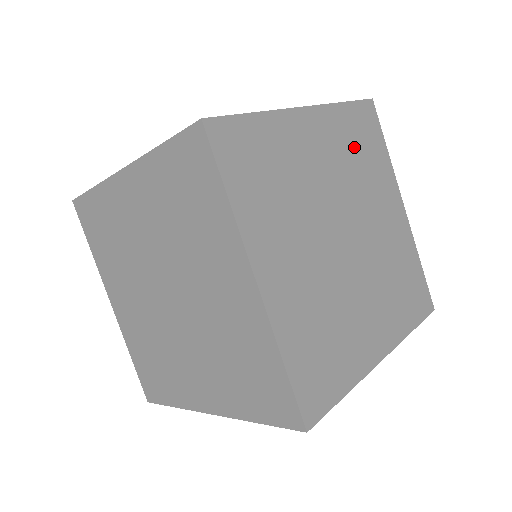
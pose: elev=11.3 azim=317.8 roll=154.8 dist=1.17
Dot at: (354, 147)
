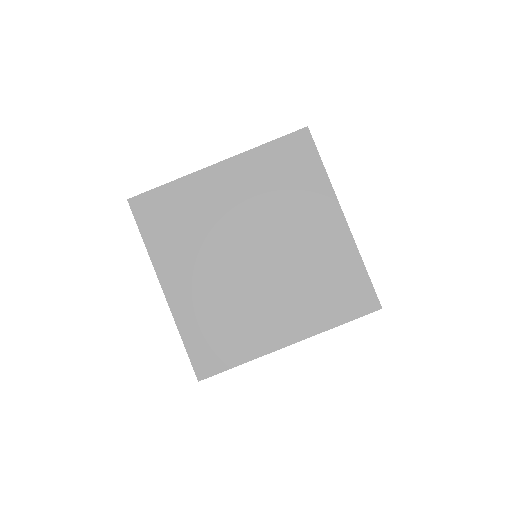
Dot at: (274, 179)
